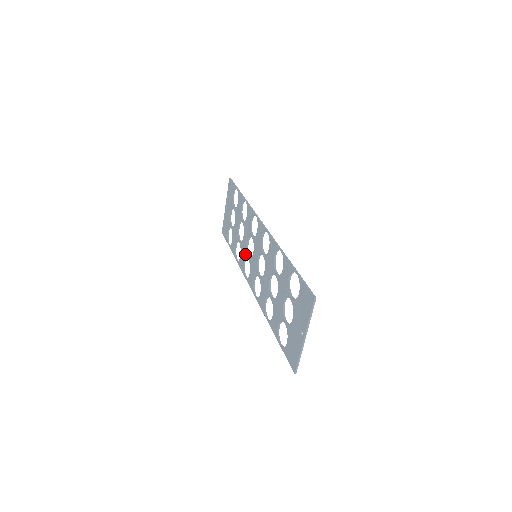
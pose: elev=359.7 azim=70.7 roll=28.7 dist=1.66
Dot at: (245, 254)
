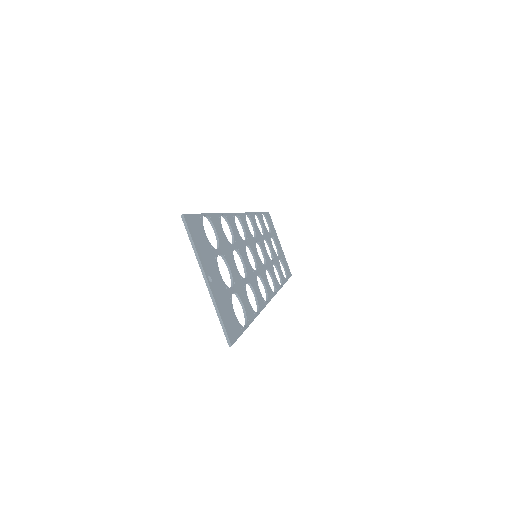
Dot at: occluded
